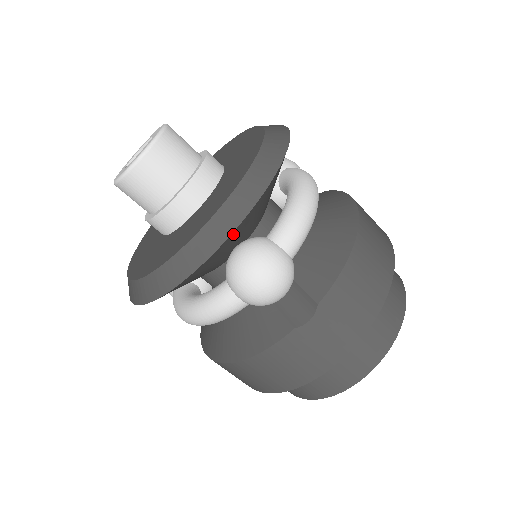
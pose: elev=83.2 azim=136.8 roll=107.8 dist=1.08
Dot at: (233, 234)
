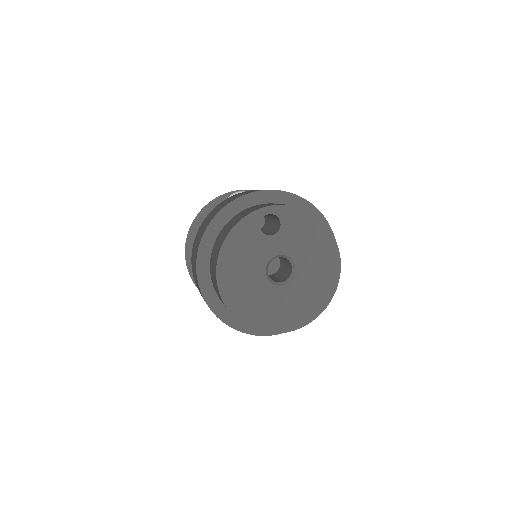
Dot at: occluded
